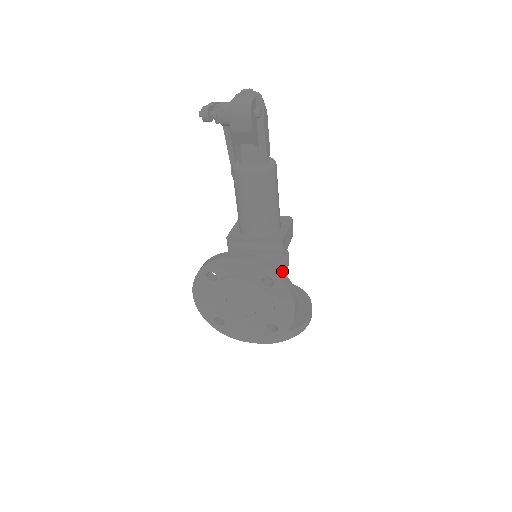
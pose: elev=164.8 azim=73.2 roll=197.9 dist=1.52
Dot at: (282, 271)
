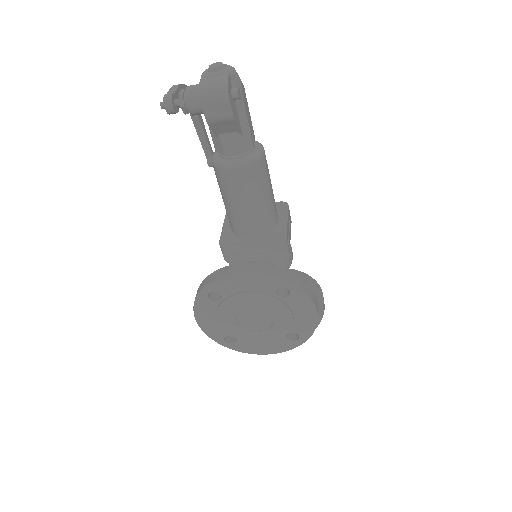
Dot at: (296, 276)
